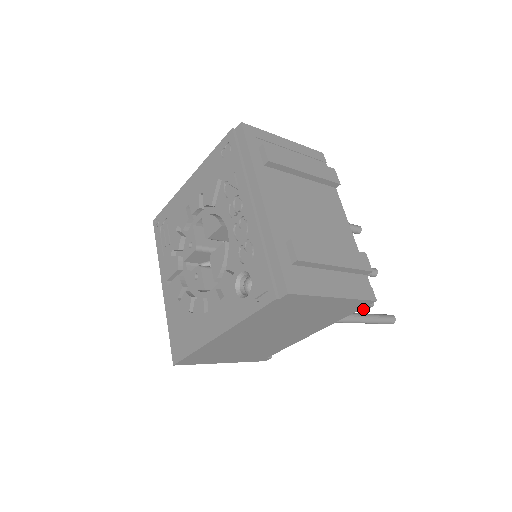
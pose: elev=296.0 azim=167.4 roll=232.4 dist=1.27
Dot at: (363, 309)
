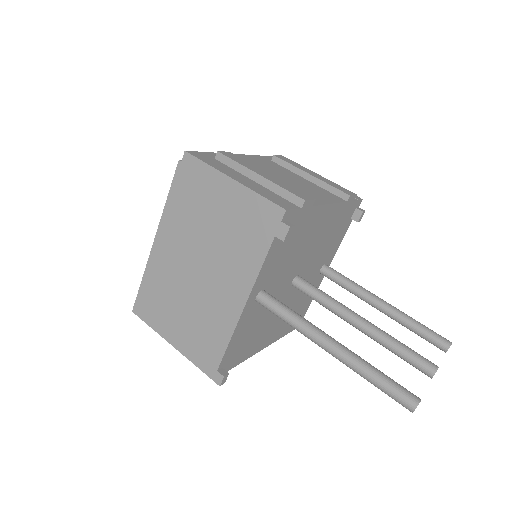
Dot at: (280, 234)
